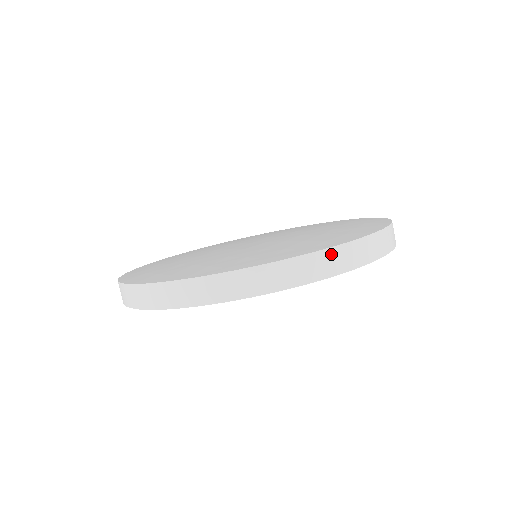
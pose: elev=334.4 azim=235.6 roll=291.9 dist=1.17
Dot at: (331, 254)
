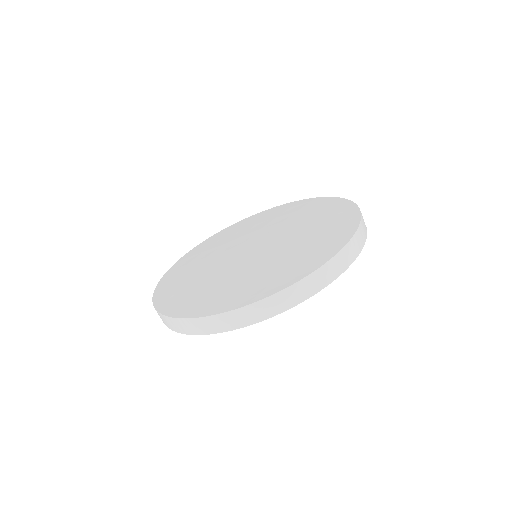
Dot at: (274, 299)
